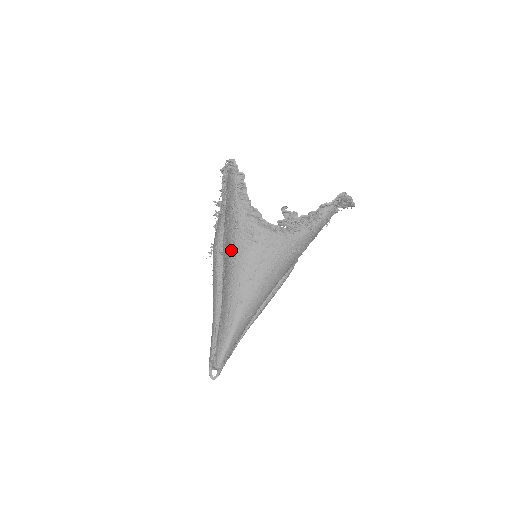
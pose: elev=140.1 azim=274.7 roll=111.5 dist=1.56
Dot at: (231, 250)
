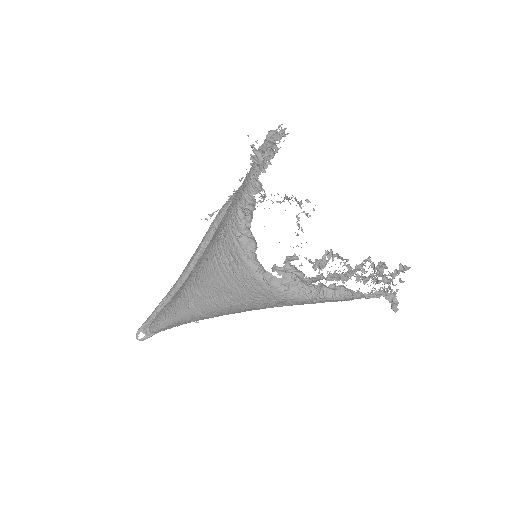
Dot at: (209, 251)
